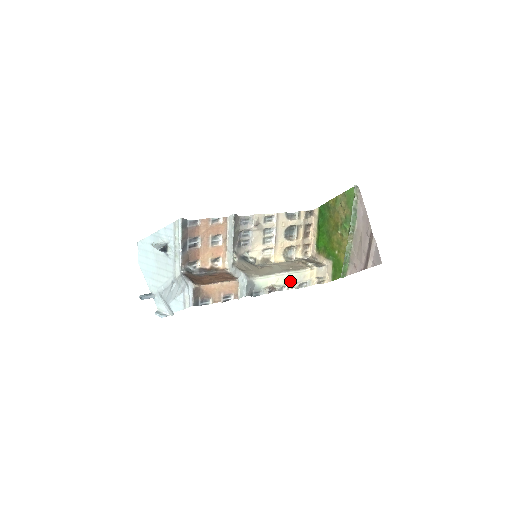
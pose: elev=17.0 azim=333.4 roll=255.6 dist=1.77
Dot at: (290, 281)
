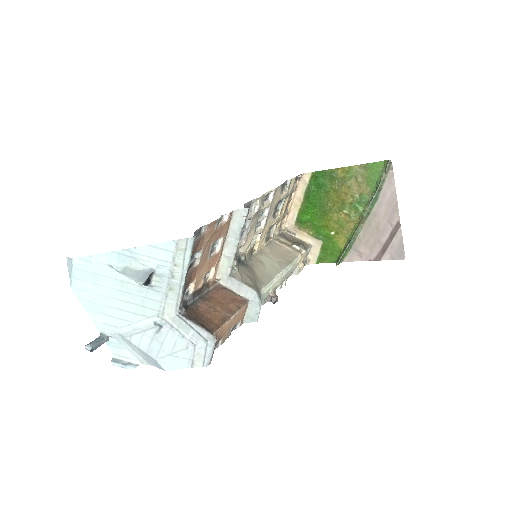
Dot at: (285, 277)
